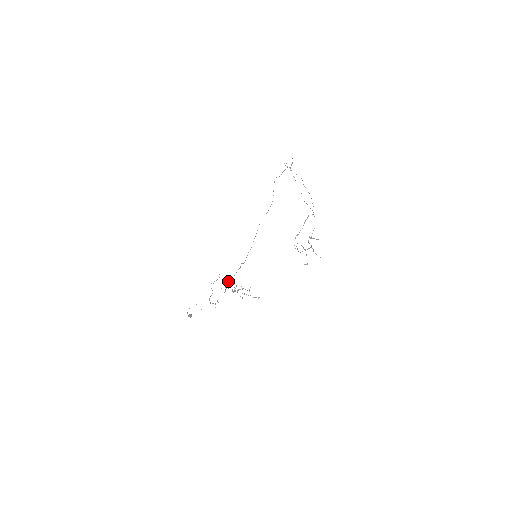
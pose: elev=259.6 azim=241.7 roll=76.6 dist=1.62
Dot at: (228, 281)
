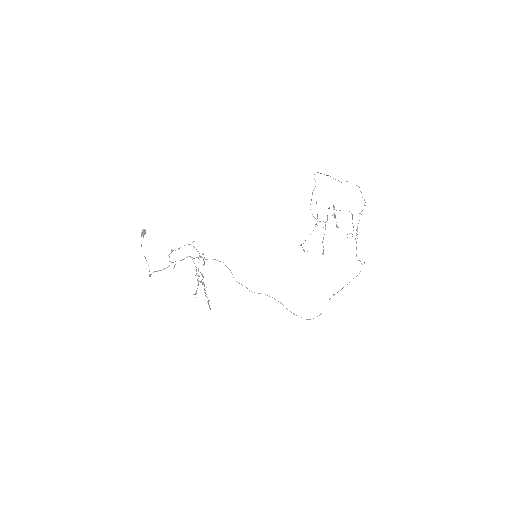
Dot at: occluded
